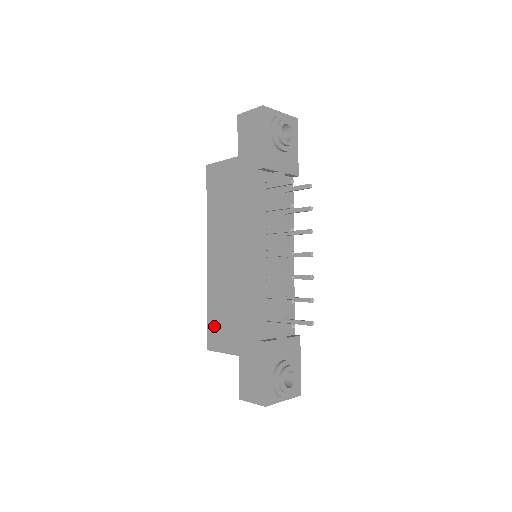
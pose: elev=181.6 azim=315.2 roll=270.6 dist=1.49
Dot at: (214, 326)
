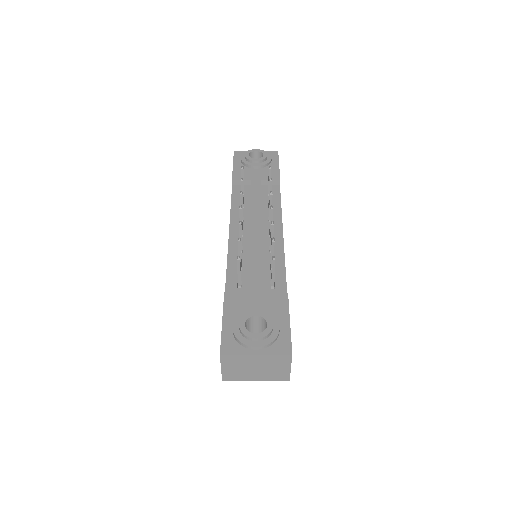
Dot at: occluded
